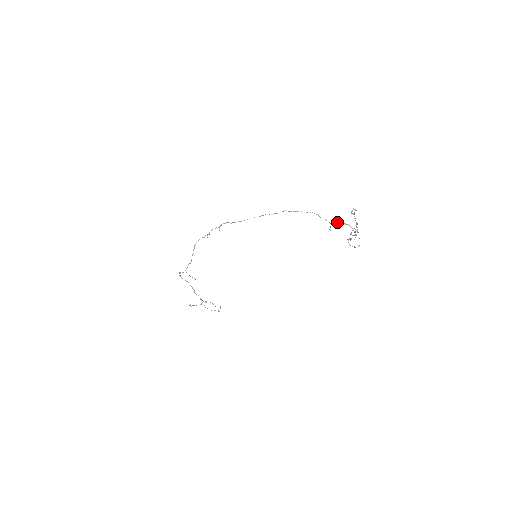
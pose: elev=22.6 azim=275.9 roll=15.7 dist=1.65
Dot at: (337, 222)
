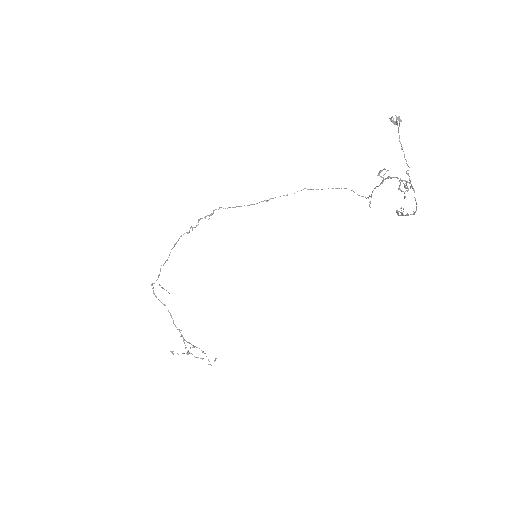
Dot at: occluded
